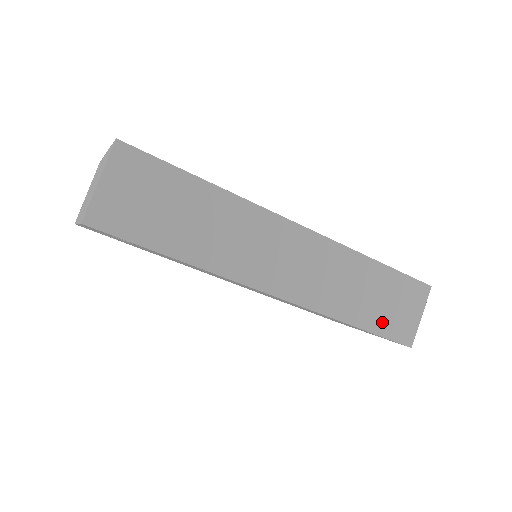
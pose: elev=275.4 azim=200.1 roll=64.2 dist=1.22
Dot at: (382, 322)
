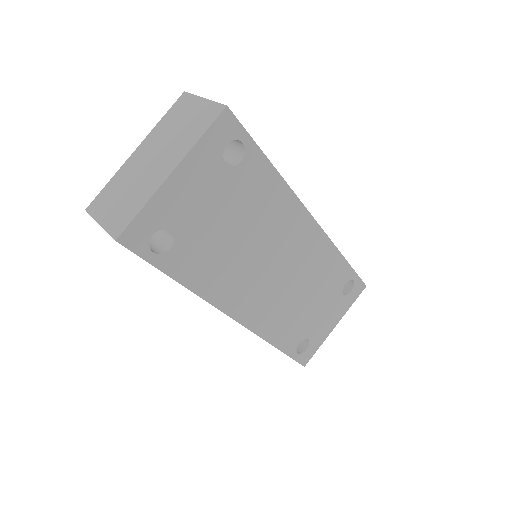
Dot at: occluded
